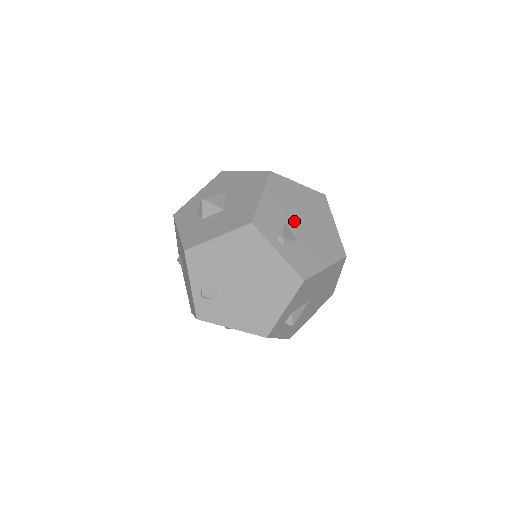
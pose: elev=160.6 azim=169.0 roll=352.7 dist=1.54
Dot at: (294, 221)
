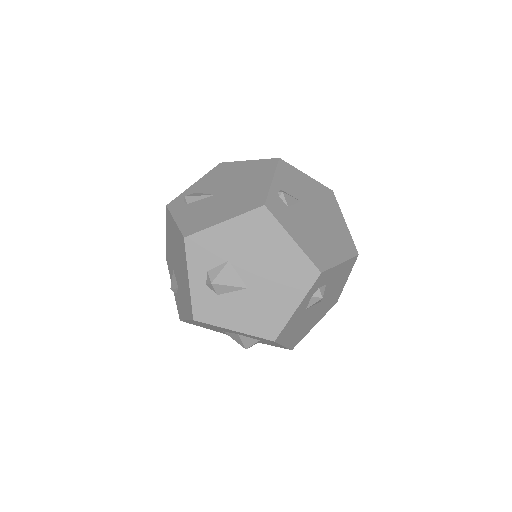
Dot at: occluded
